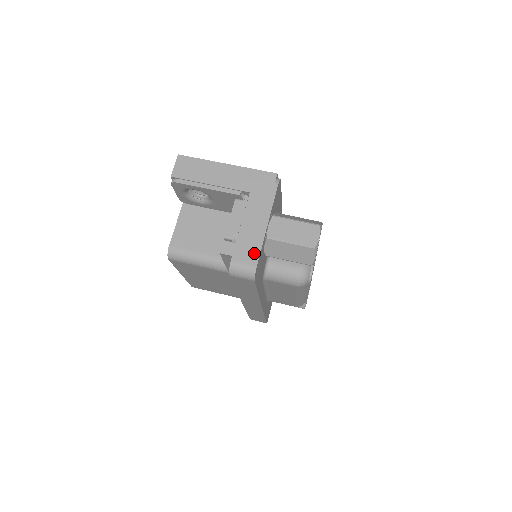
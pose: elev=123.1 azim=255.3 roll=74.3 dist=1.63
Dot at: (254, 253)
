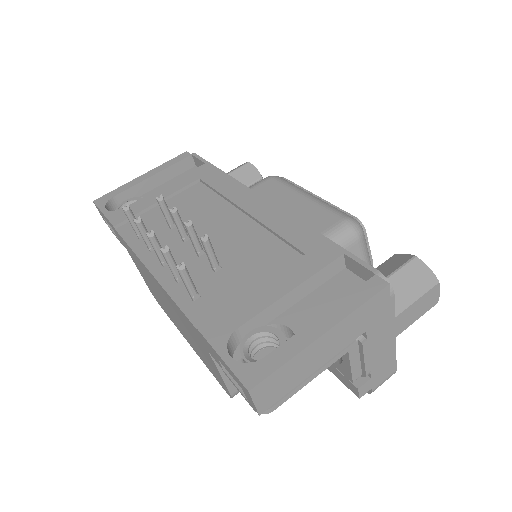
Dot at: (391, 367)
